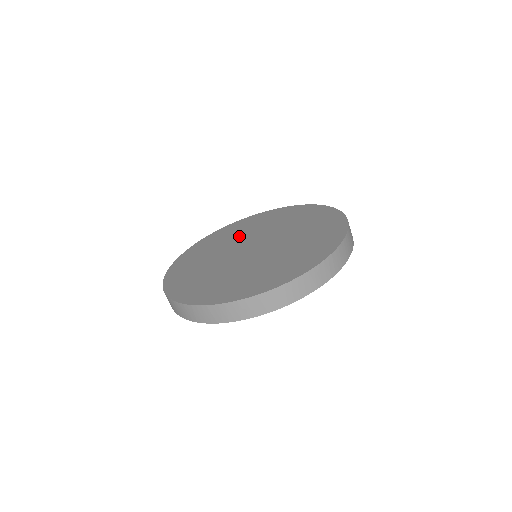
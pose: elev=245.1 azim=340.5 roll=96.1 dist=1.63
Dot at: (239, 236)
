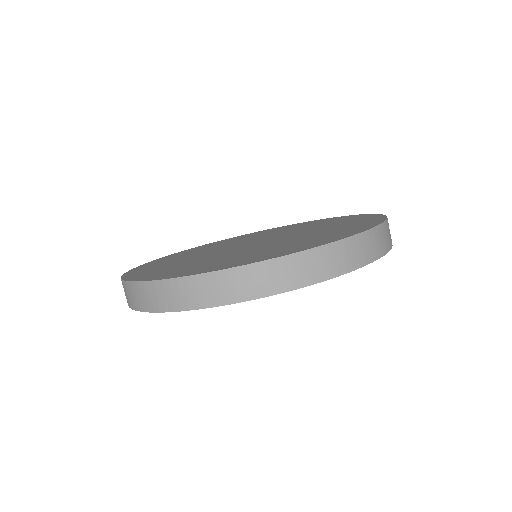
Dot at: (199, 253)
